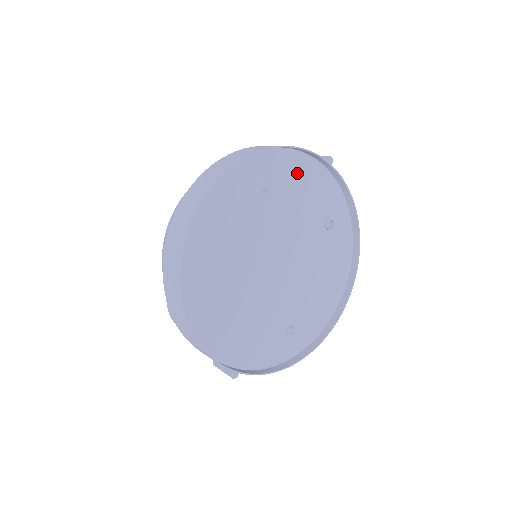
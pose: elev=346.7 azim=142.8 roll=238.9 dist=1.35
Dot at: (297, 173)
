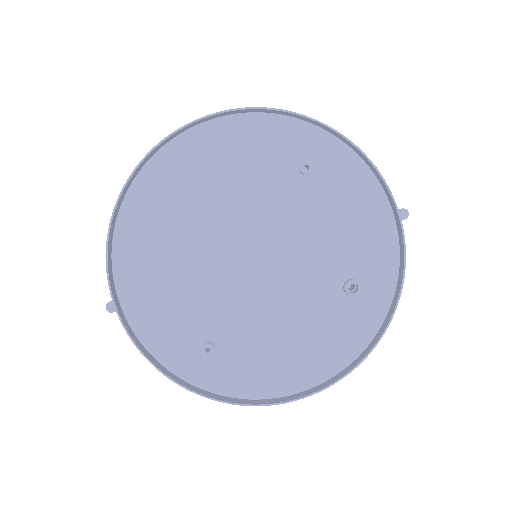
Dot at: (354, 195)
